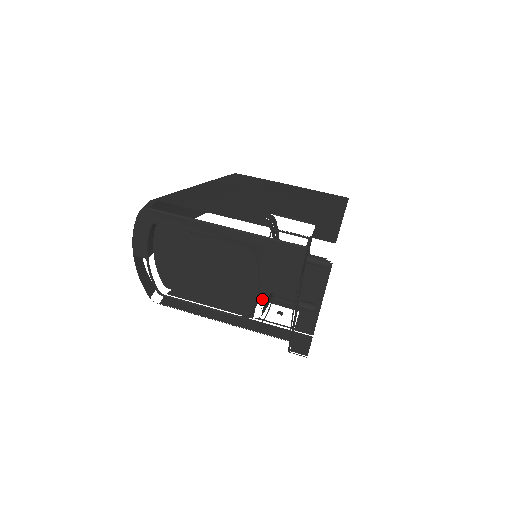
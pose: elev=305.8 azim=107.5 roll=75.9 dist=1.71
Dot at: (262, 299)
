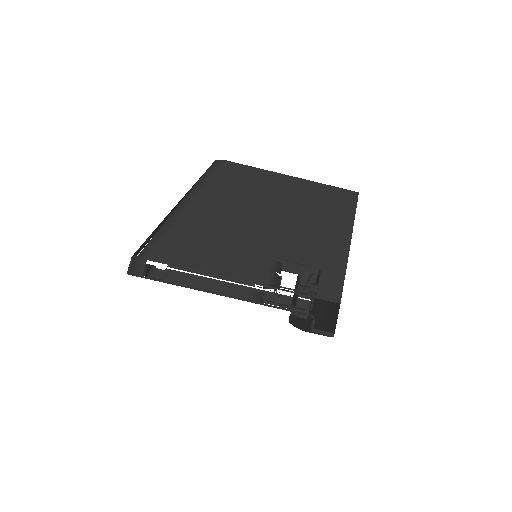
Dot at: occluded
